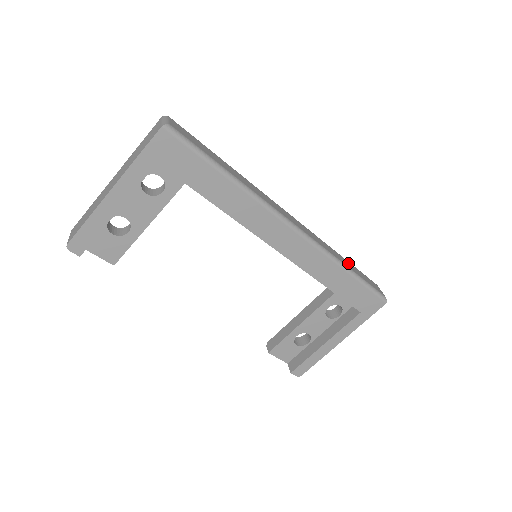
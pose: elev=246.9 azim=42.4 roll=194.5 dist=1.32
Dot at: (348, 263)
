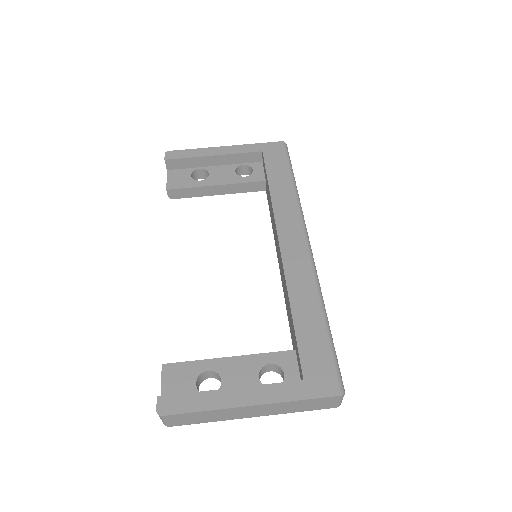
Dot at: occluded
